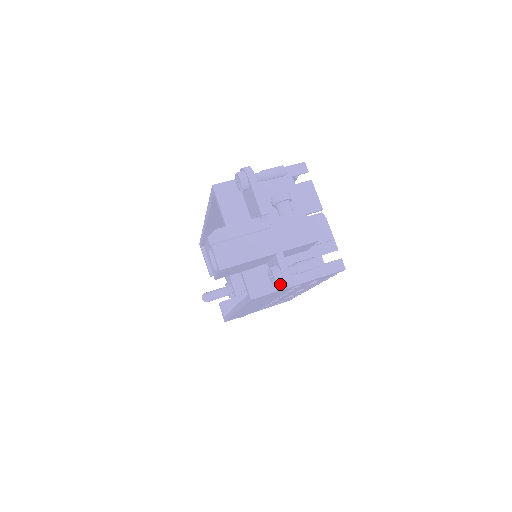
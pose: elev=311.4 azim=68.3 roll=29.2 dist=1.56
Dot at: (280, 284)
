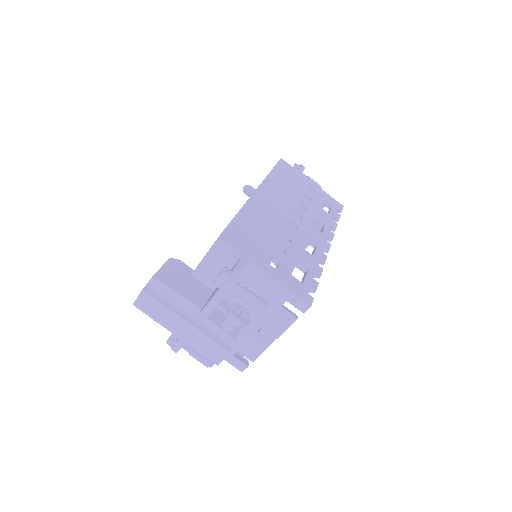
Dot at: occluded
